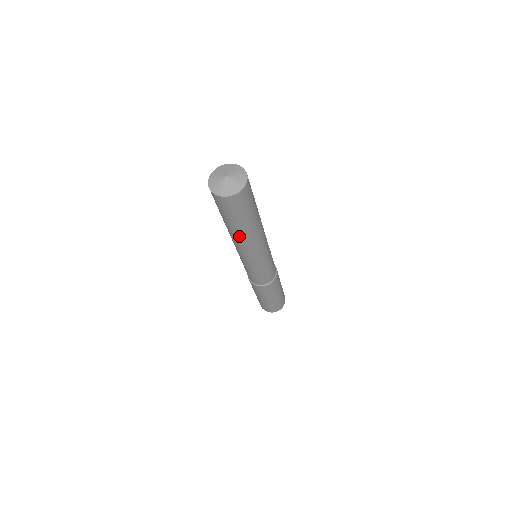
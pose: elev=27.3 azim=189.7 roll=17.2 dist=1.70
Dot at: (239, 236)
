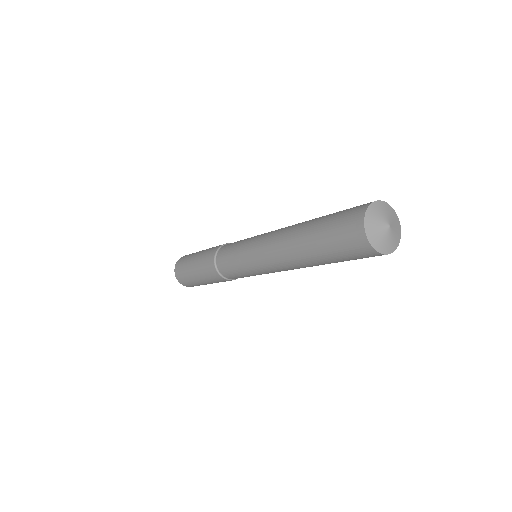
Dot at: (310, 265)
